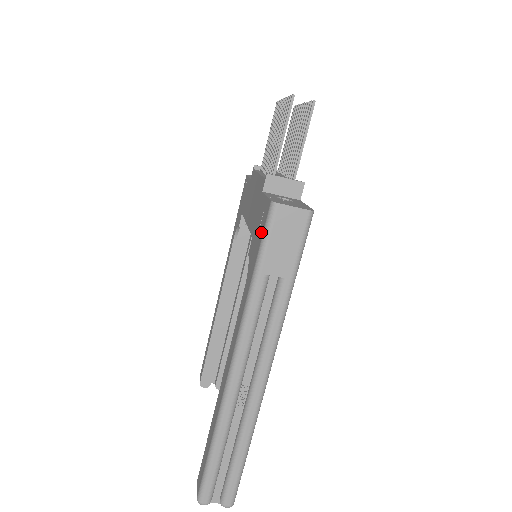
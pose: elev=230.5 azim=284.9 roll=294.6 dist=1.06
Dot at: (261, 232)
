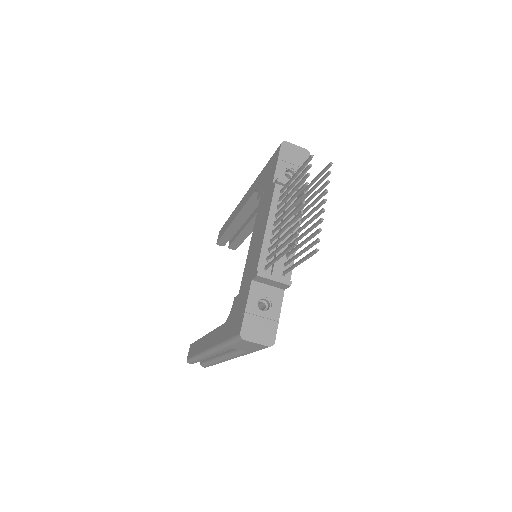
Dot at: (233, 330)
